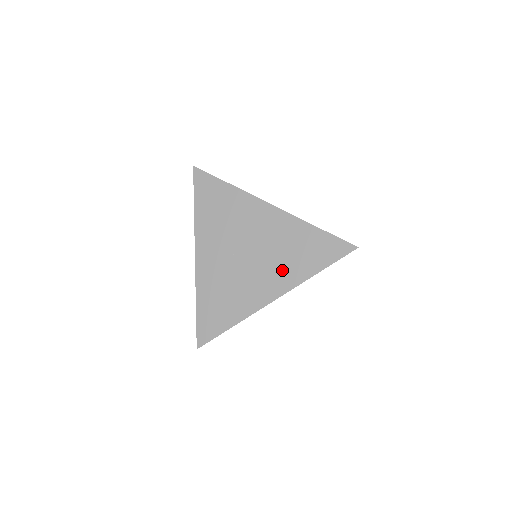
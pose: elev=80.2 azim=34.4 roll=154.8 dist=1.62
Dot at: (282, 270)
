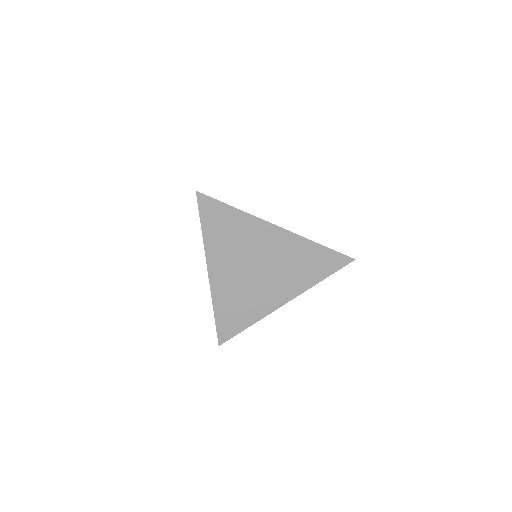
Dot at: (290, 281)
